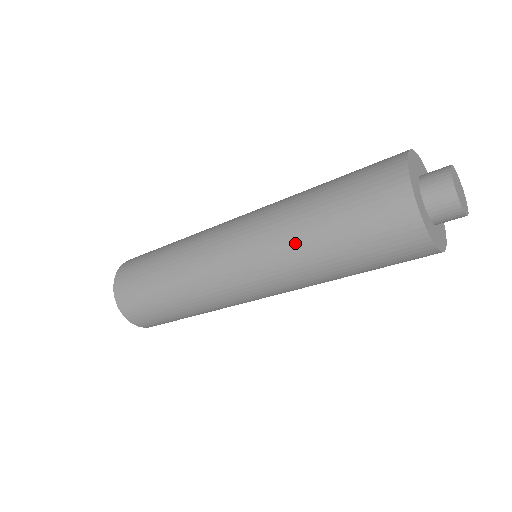
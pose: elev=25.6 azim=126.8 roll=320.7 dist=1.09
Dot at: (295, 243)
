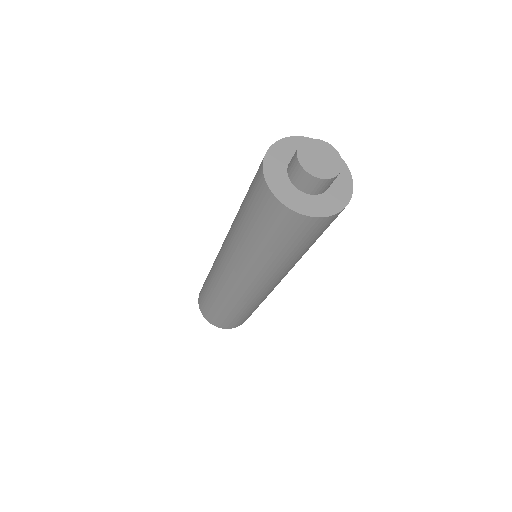
Dot at: (235, 219)
